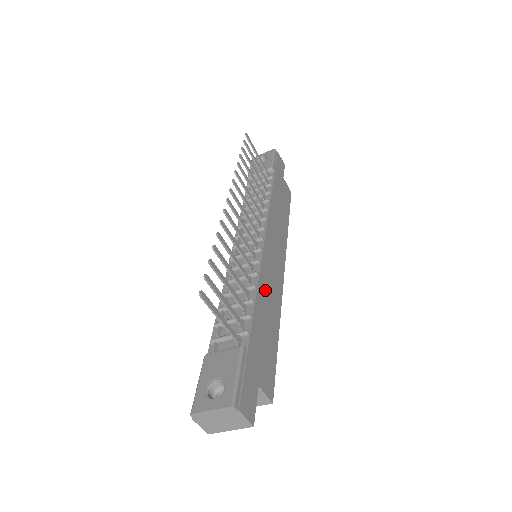
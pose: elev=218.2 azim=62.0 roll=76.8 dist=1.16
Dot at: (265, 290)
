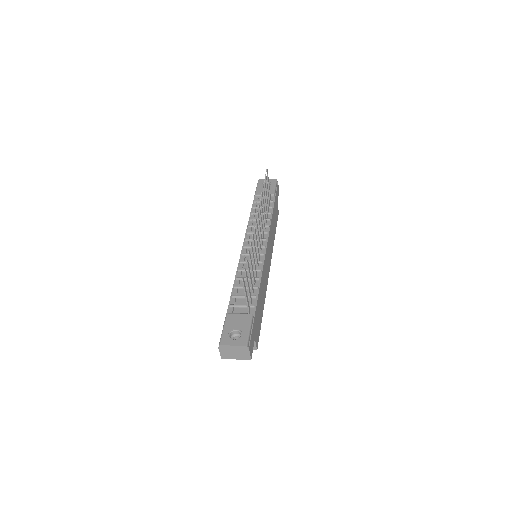
Dot at: (263, 282)
